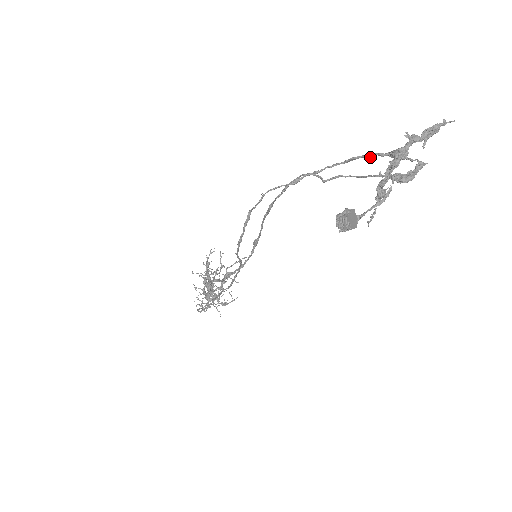
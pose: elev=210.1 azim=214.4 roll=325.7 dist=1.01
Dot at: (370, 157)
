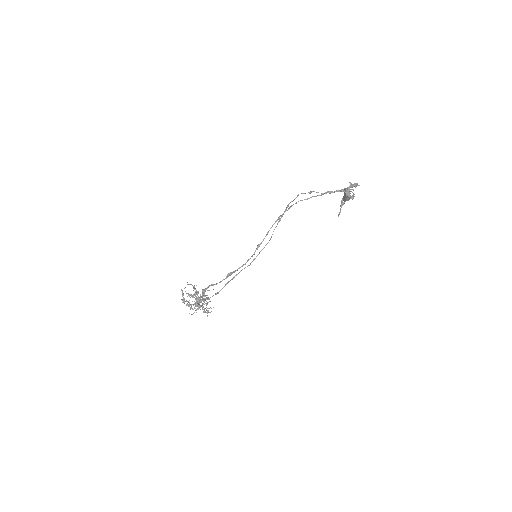
Dot at: occluded
